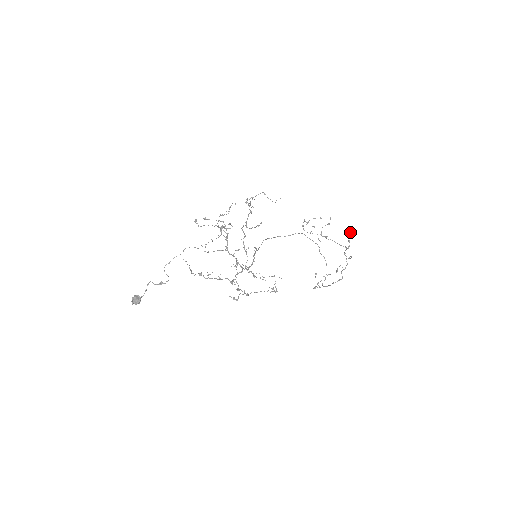
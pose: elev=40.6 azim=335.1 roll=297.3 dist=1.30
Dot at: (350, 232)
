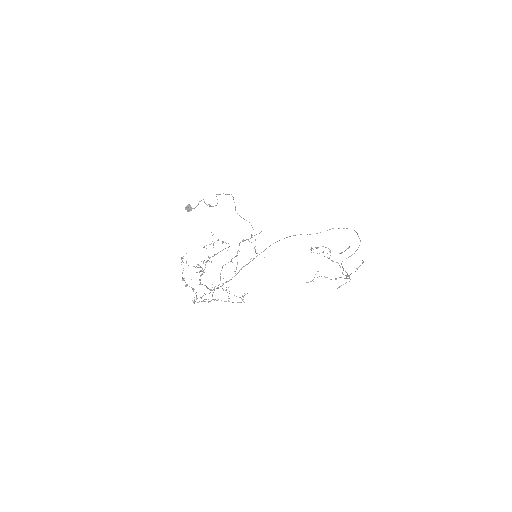
Dot at: occluded
